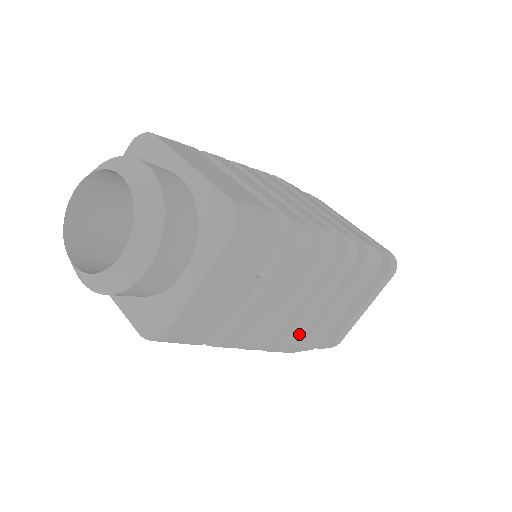
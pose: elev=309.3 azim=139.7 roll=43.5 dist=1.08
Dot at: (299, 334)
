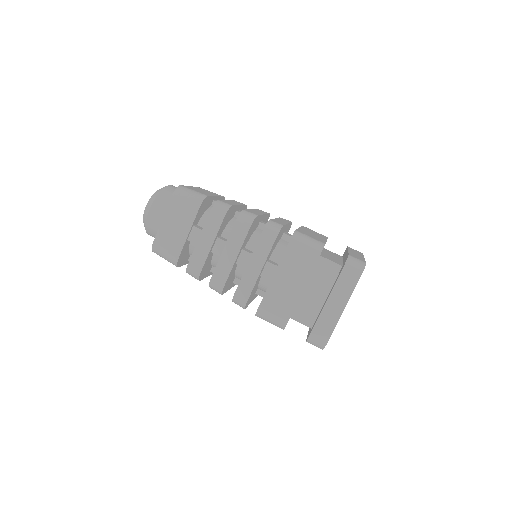
Dot at: (250, 290)
